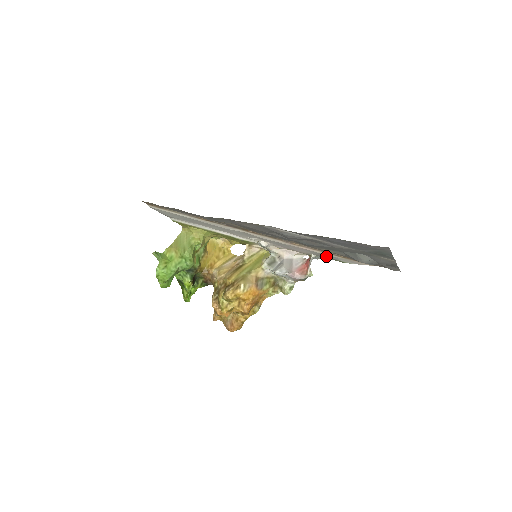
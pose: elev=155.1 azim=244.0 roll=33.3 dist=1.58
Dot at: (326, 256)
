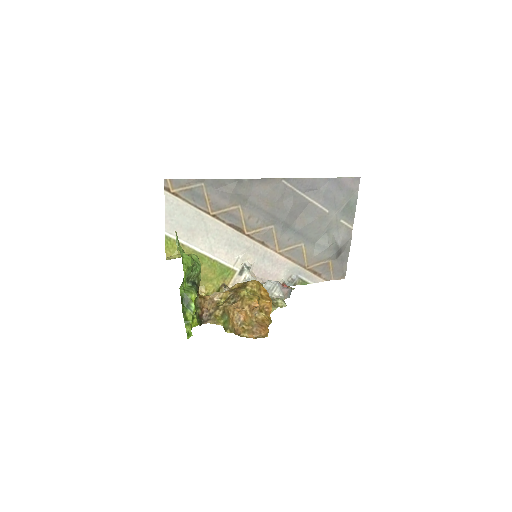
Dot at: (294, 275)
